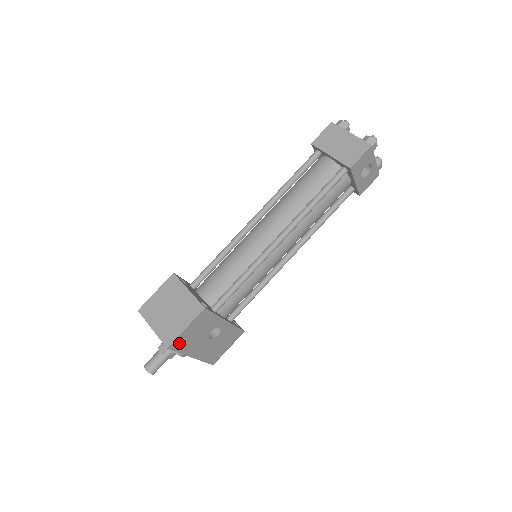
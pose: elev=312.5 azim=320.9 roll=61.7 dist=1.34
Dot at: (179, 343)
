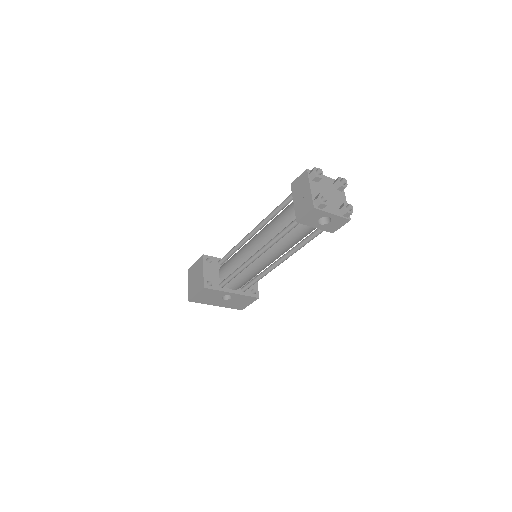
Dot at: (197, 300)
